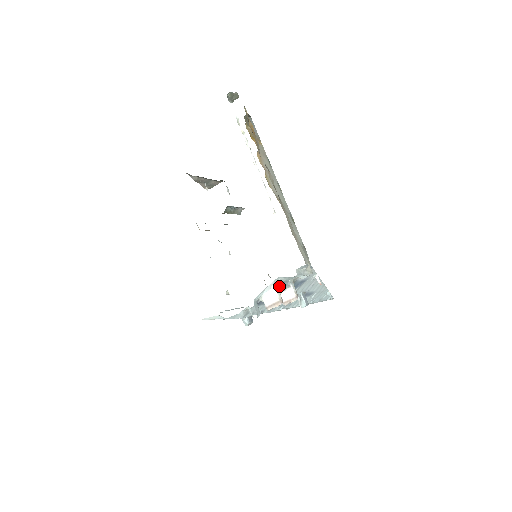
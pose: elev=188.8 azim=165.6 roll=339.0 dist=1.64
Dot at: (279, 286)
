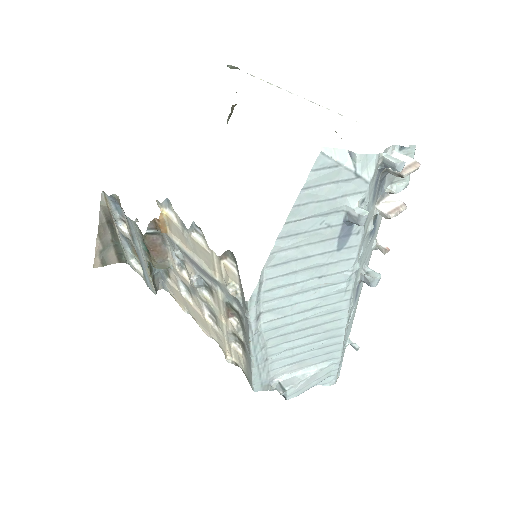
Dot at: (381, 181)
